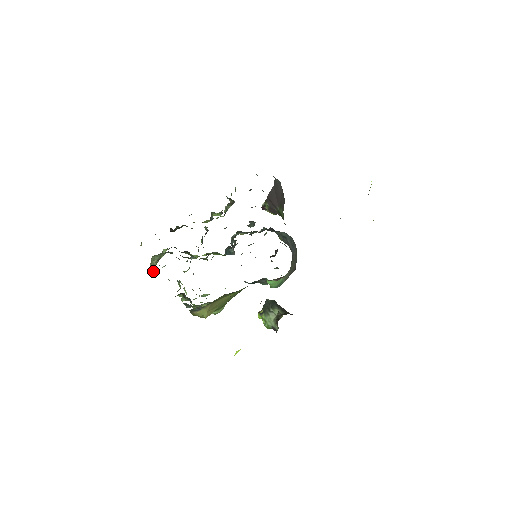
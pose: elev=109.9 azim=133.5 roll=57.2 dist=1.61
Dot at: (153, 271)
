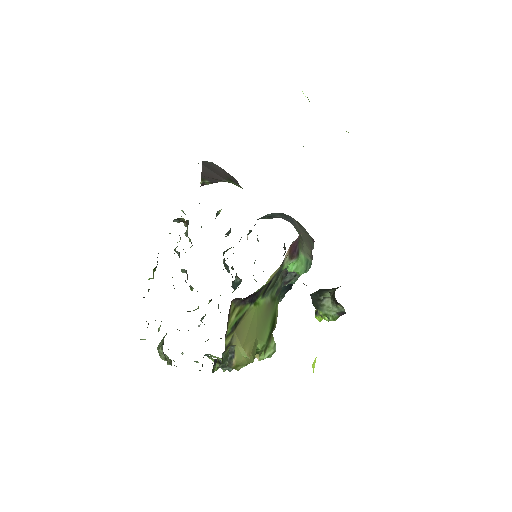
Dot at: occluded
